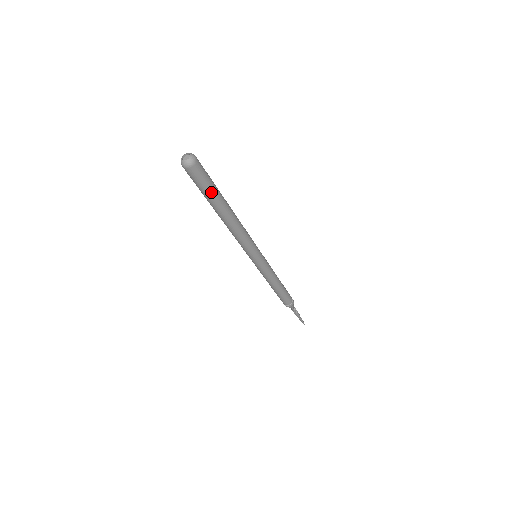
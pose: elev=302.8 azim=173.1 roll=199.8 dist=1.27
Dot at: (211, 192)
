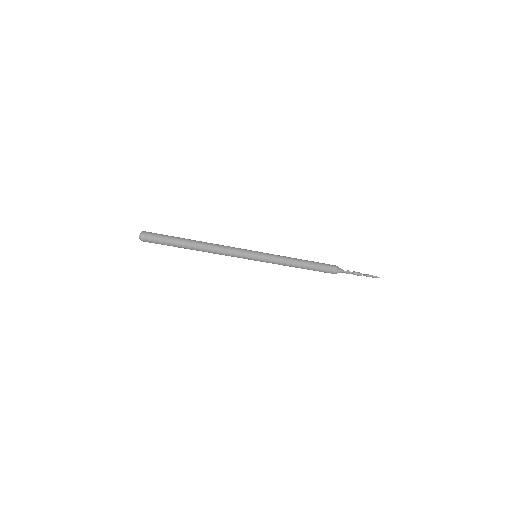
Dot at: (171, 239)
